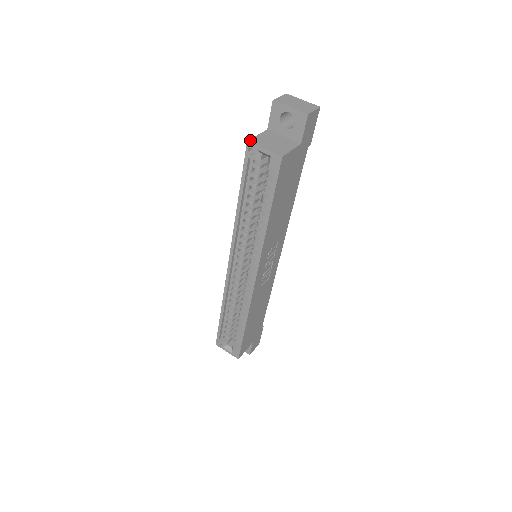
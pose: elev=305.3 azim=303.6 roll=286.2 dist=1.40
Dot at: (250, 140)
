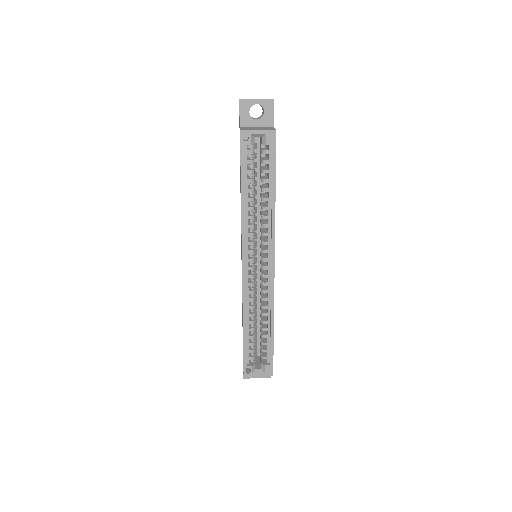
Dot at: (241, 129)
